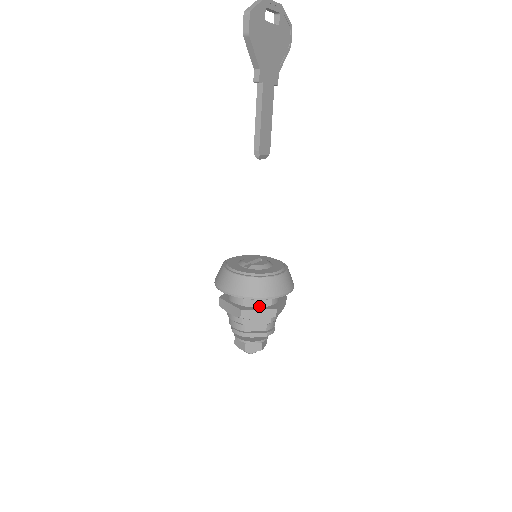
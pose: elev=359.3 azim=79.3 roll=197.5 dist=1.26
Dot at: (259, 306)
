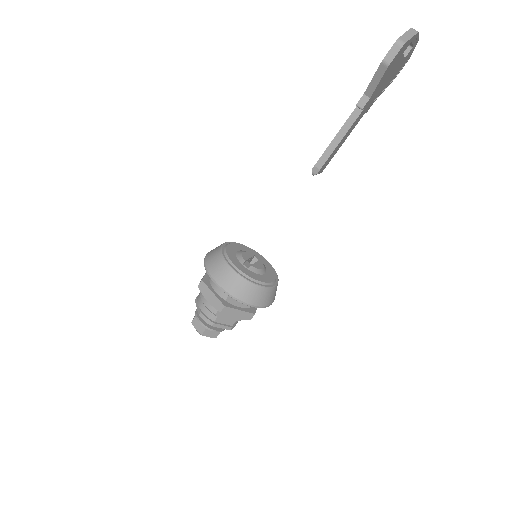
Dot at: (239, 305)
